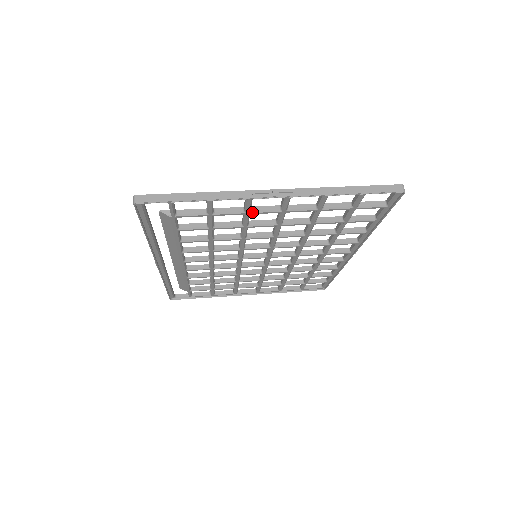
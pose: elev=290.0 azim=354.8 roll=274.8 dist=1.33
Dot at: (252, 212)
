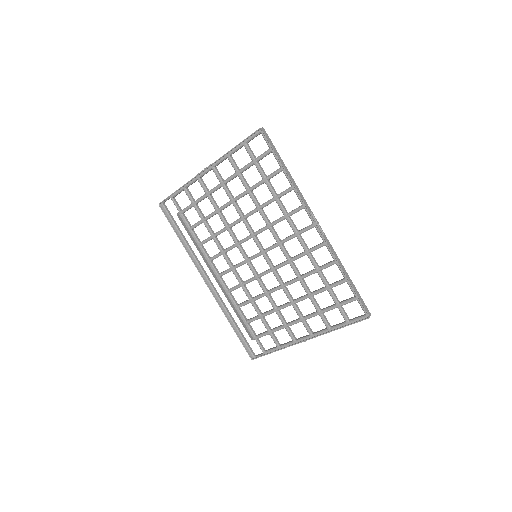
Dot at: (209, 192)
